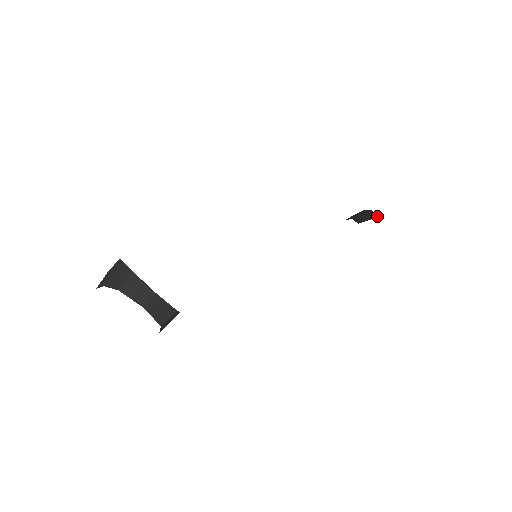
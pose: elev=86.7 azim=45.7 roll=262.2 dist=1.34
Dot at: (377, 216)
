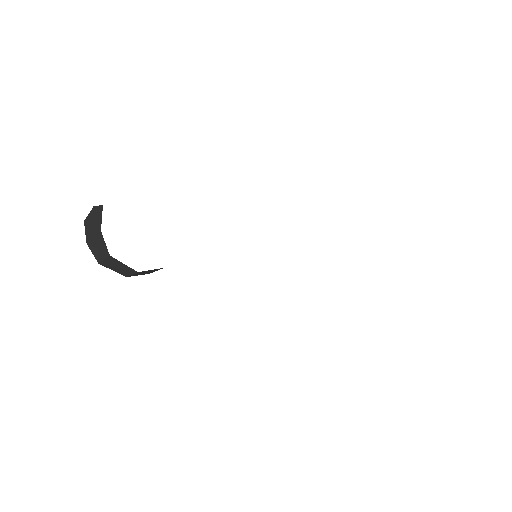
Dot at: occluded
